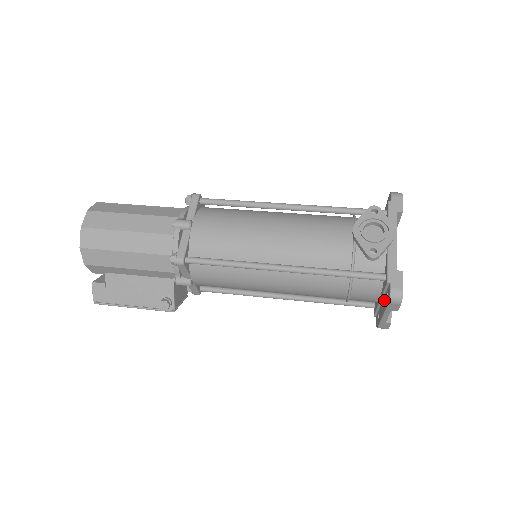
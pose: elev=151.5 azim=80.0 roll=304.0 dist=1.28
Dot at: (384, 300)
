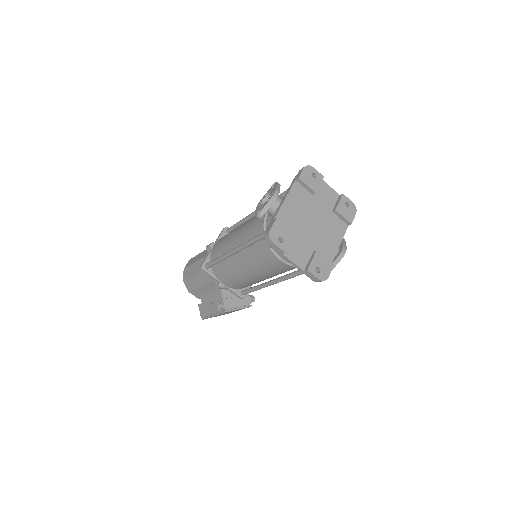
Dot at: occluded
